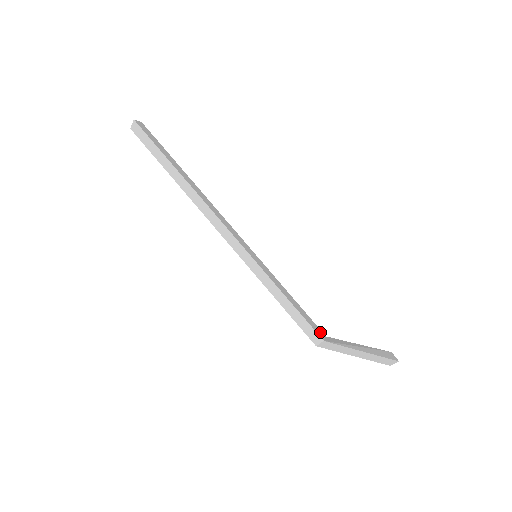
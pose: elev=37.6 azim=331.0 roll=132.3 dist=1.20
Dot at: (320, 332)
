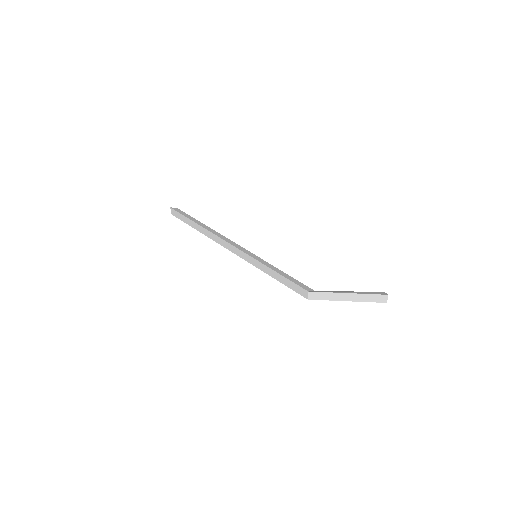
Dot at: (308, 288)
